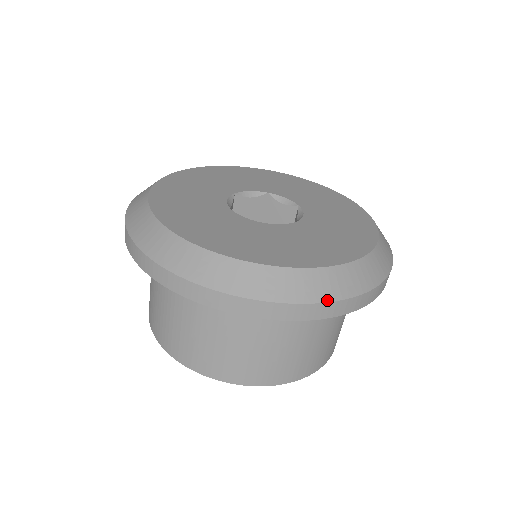
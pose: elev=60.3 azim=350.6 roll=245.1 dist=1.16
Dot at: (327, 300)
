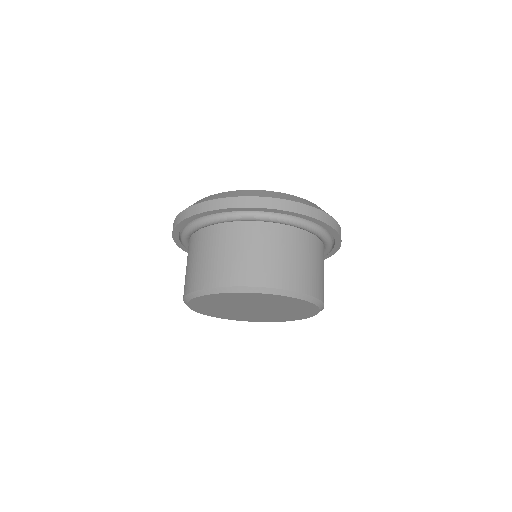
Dot at: (326, 213)
